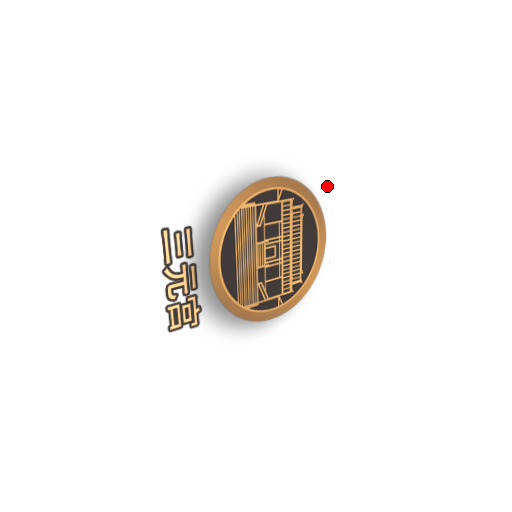
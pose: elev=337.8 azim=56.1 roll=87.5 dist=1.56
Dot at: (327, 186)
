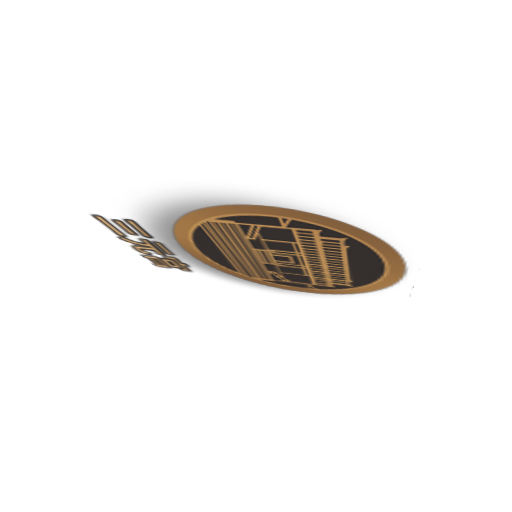
Dot at: (415, 232)
